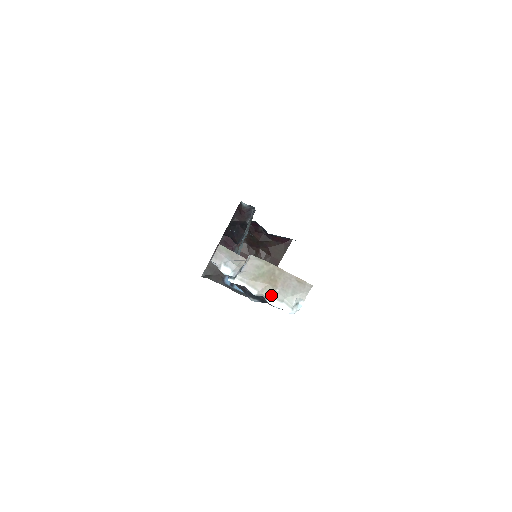
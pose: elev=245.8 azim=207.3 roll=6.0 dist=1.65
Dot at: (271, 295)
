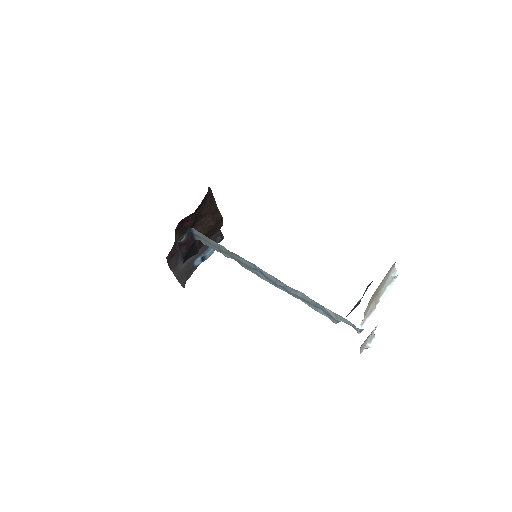
Dot at: (379, 297)
